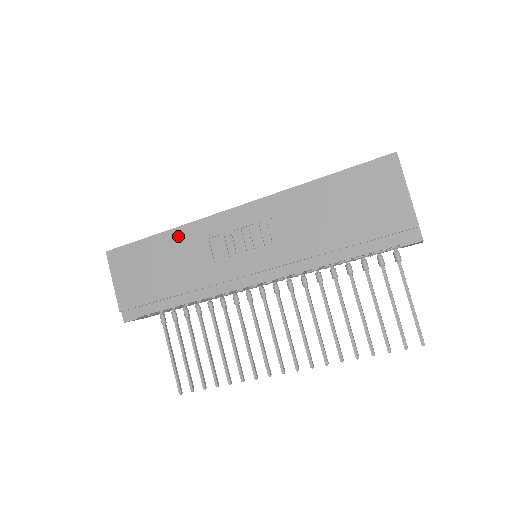
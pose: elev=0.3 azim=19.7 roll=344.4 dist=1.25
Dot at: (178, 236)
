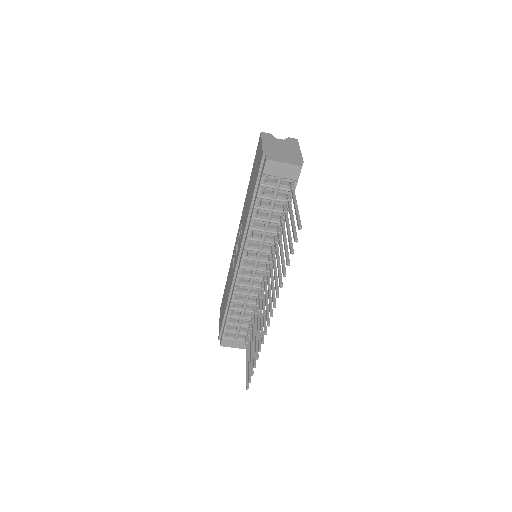
Dot at: (229, 272)
